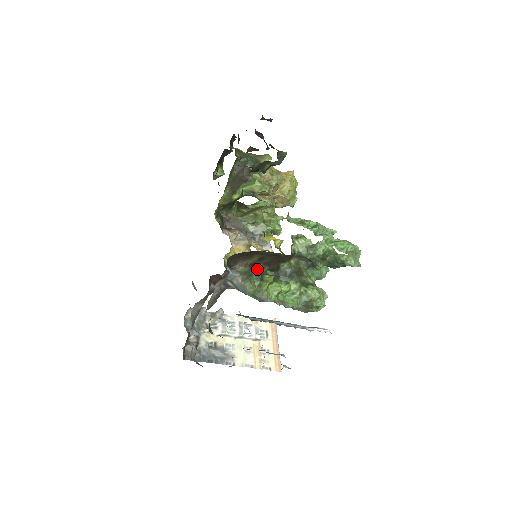
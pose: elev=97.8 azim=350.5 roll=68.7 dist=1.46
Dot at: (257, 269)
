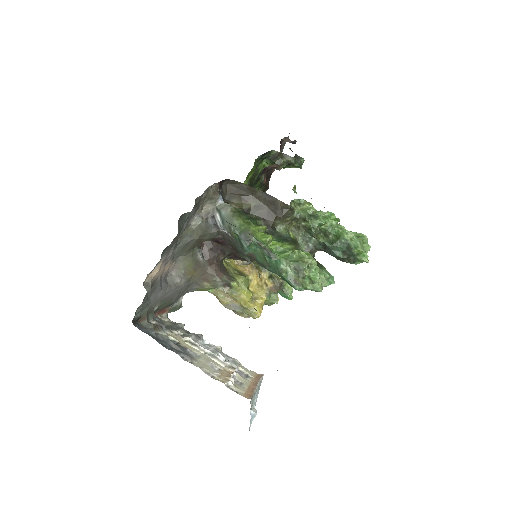
Dot at: (251, 217)
